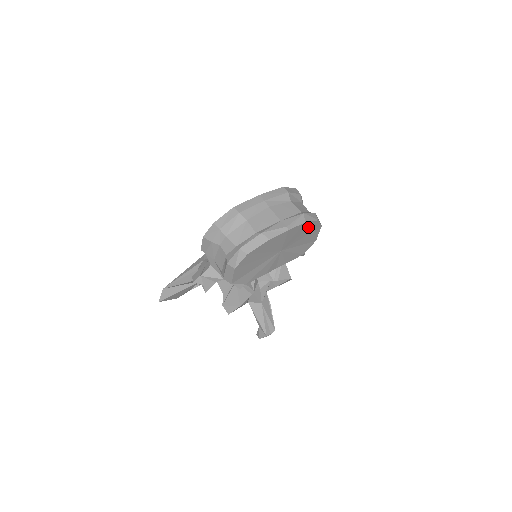
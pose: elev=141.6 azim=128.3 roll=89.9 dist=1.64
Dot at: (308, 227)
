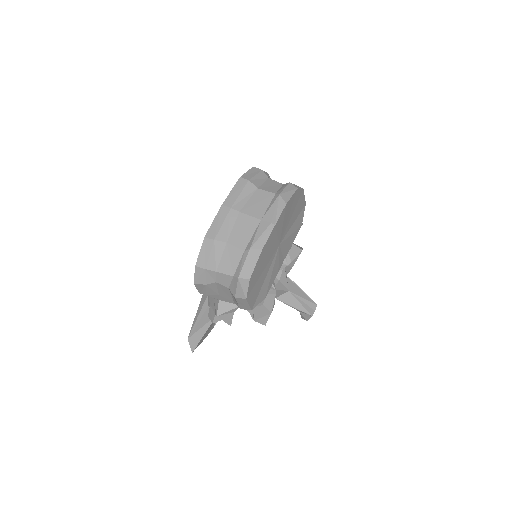
Dot at: (291, 203)
